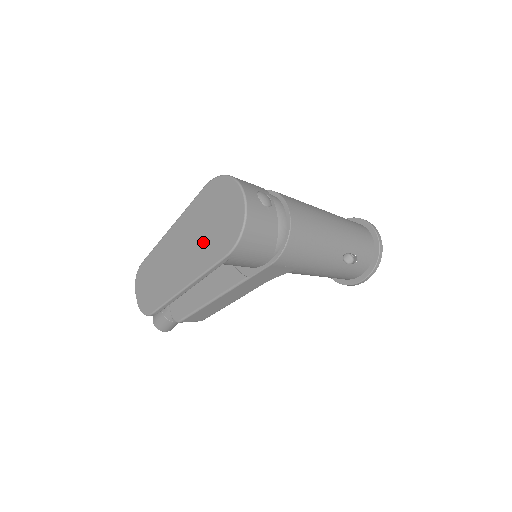
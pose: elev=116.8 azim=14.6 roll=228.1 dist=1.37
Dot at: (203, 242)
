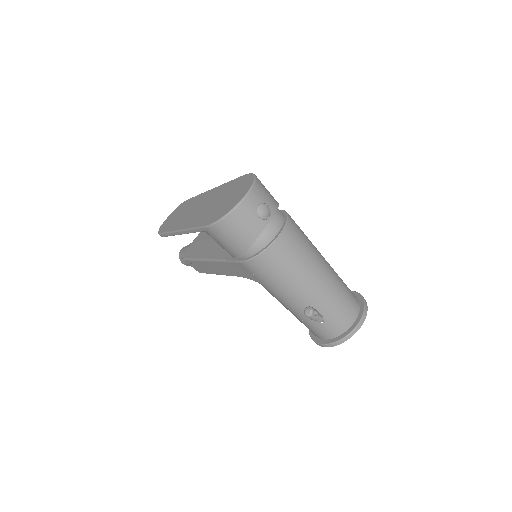
Dot at: (209, 209)
